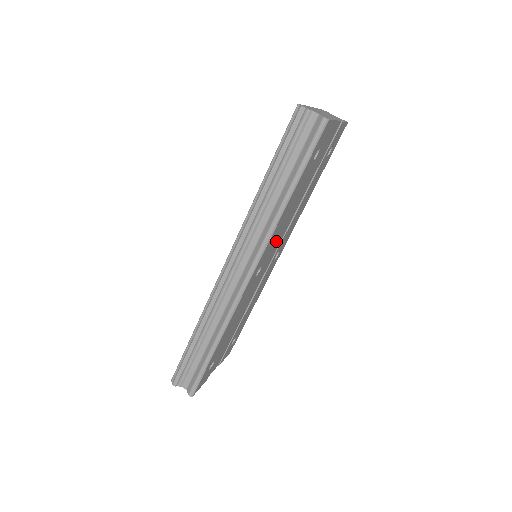
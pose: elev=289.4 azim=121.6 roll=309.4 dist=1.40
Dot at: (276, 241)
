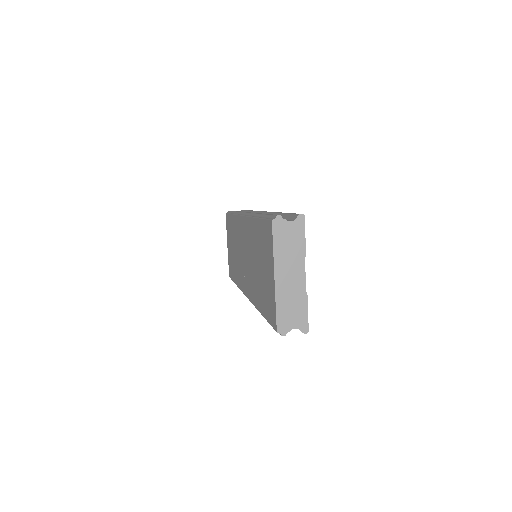
Dot at: occluded
